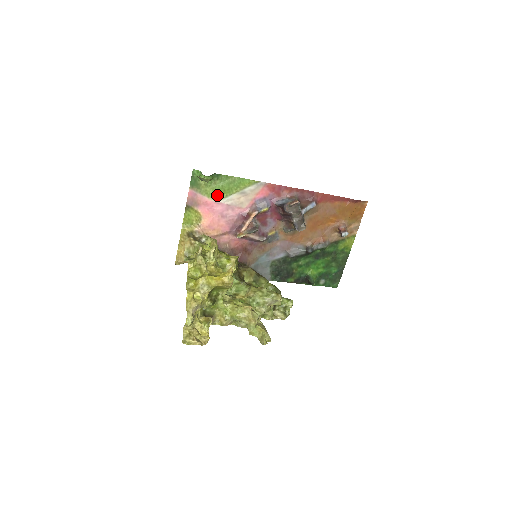
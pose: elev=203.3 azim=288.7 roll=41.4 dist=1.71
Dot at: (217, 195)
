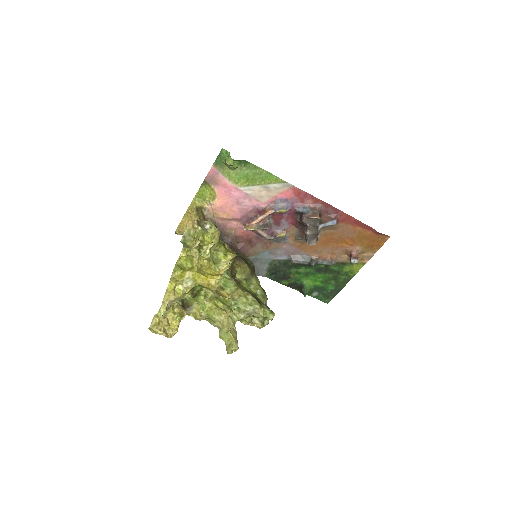
Dot at: (239, 181)
